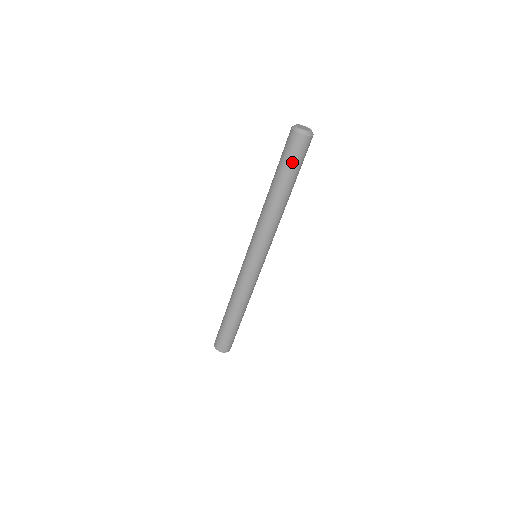
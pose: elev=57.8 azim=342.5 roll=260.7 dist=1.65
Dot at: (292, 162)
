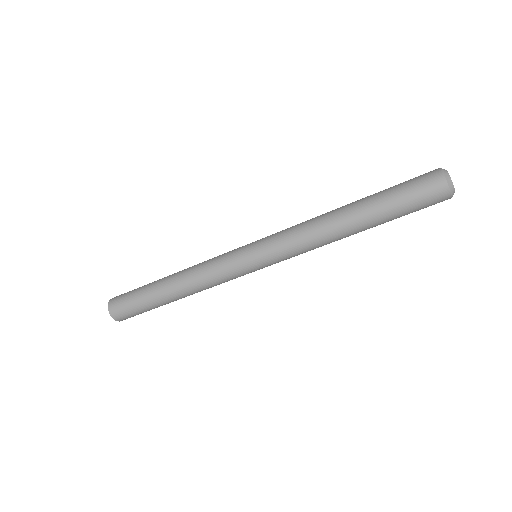
Dot at: (405, 201)
